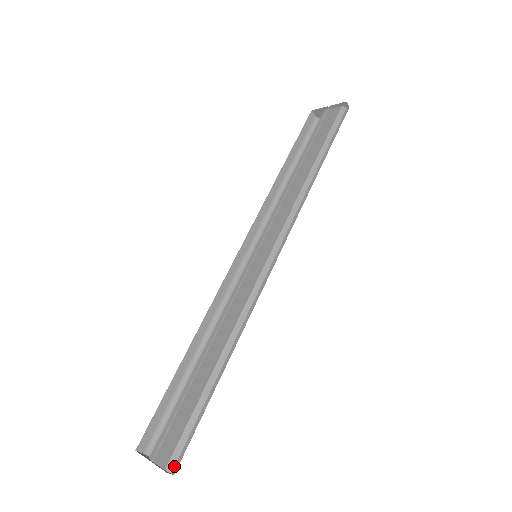
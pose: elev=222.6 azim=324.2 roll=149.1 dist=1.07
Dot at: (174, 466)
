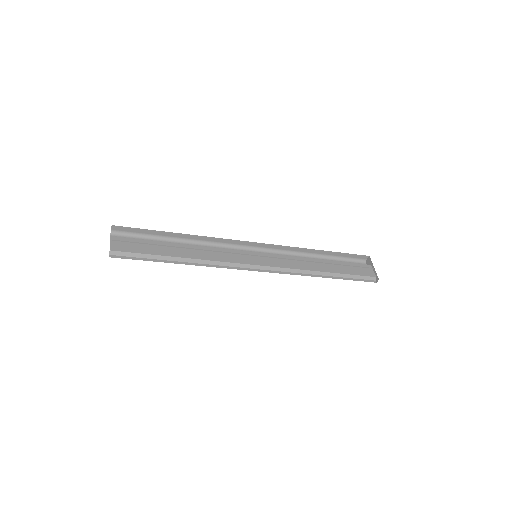
Dot at: (114, 255)
